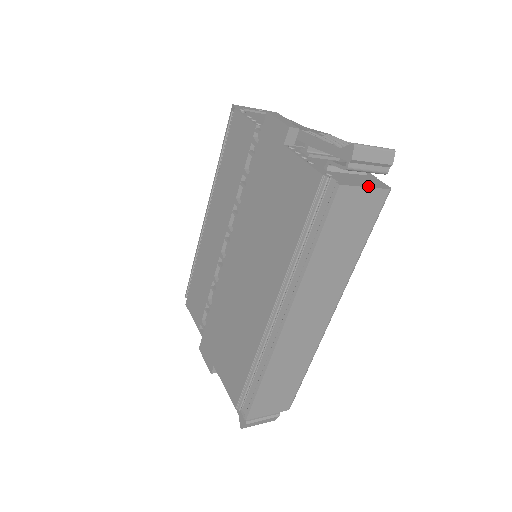
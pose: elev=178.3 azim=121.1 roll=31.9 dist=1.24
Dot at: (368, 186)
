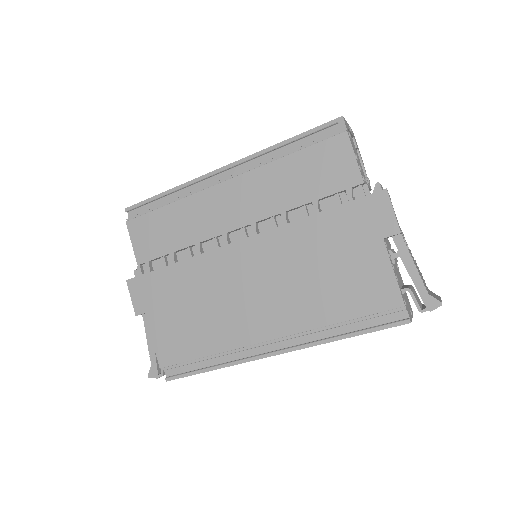
Dot at: (412, 316)
